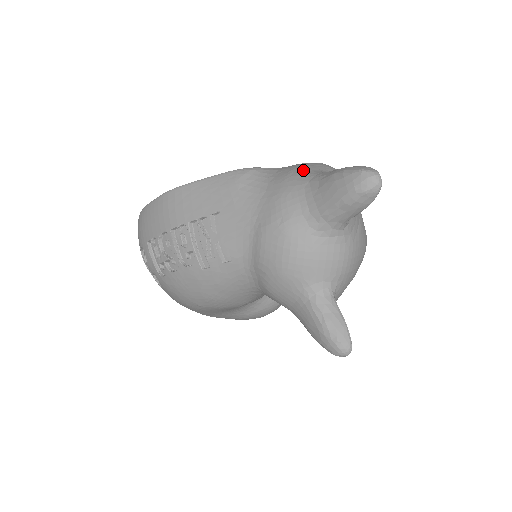
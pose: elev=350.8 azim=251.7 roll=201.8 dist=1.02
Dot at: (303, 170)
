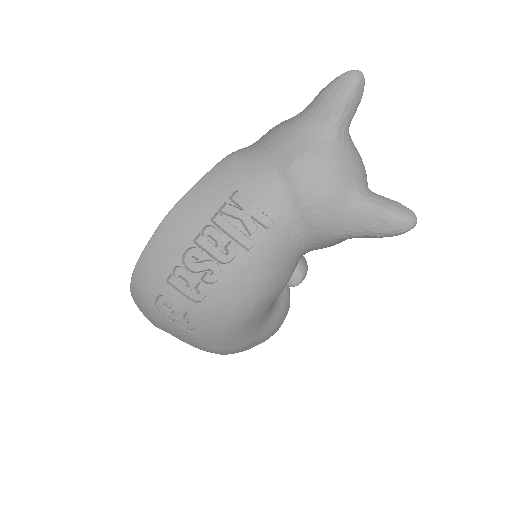
Dot at: (283, 122)
